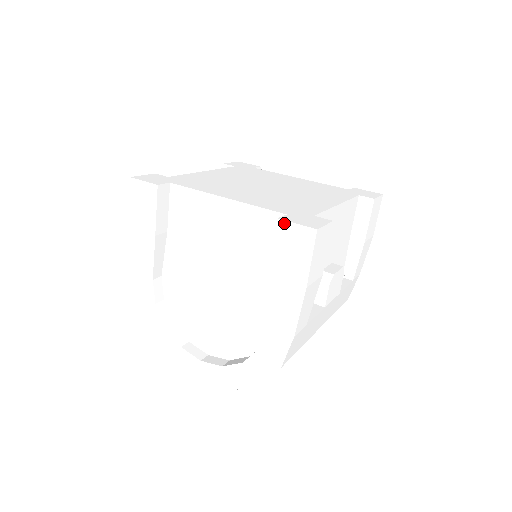
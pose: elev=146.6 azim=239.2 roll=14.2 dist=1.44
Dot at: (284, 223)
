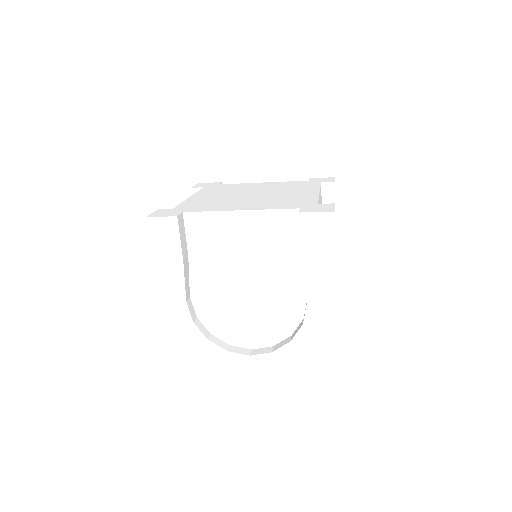
Dot at: (305, 215)
